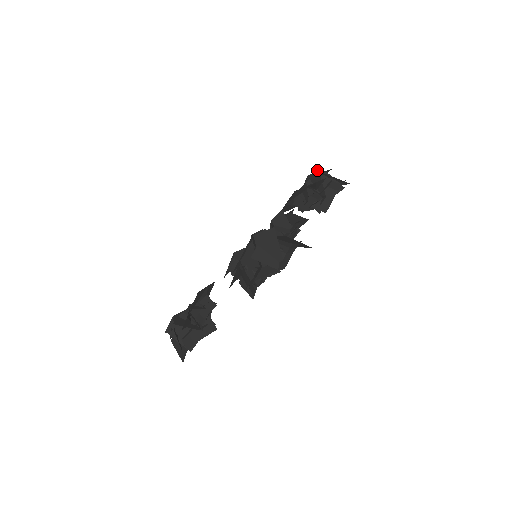
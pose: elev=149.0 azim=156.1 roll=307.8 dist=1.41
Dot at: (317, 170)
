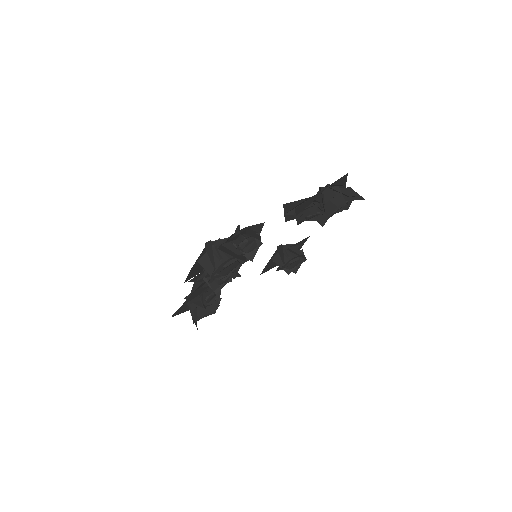
Dot at: occluded
